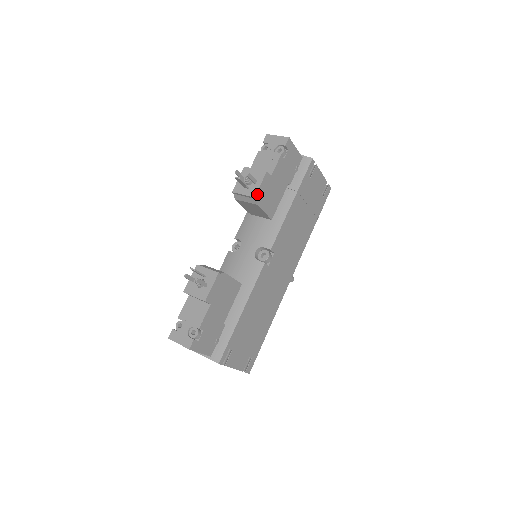
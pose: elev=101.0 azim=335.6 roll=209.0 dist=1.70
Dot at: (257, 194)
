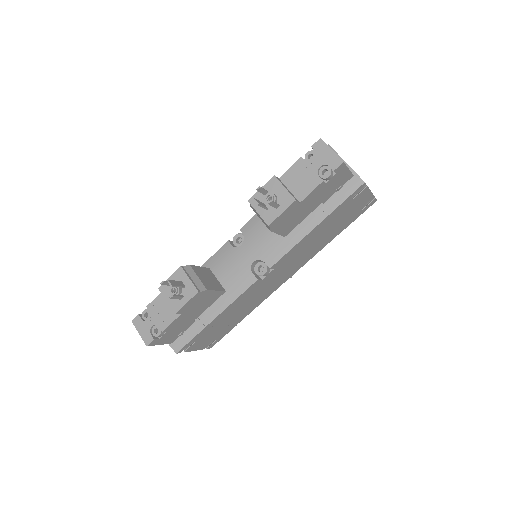
Dot at: (273, 222)
